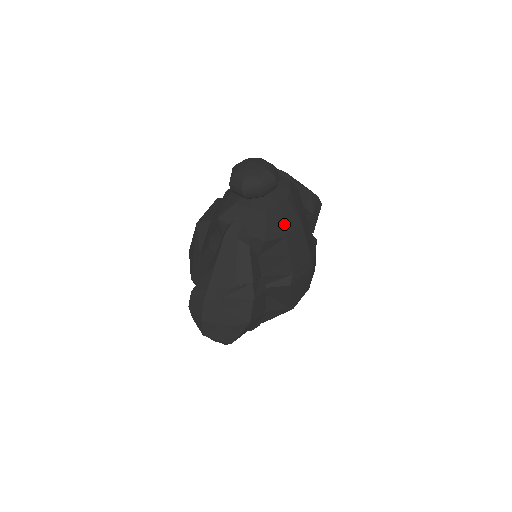
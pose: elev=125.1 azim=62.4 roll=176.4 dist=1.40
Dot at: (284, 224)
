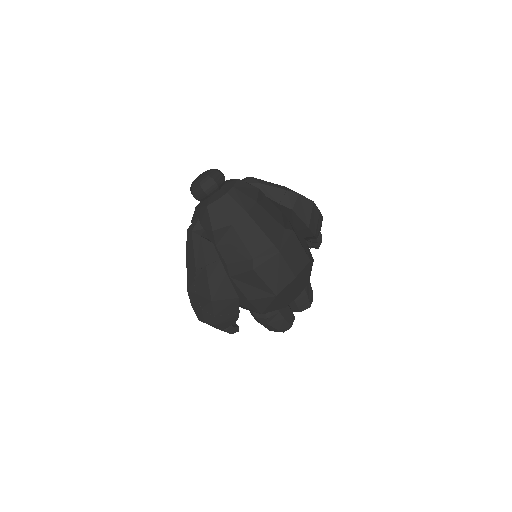
Dot at: (227, 214)
